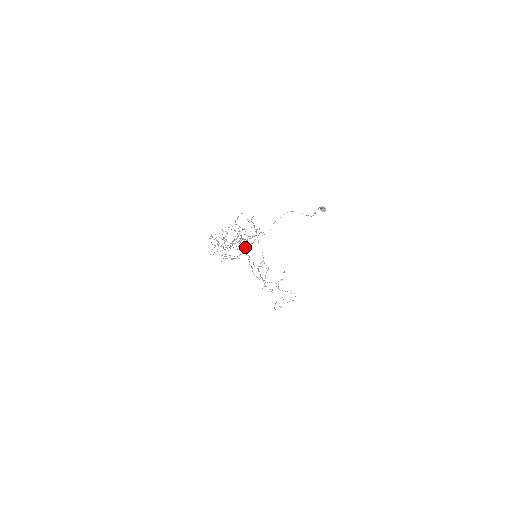
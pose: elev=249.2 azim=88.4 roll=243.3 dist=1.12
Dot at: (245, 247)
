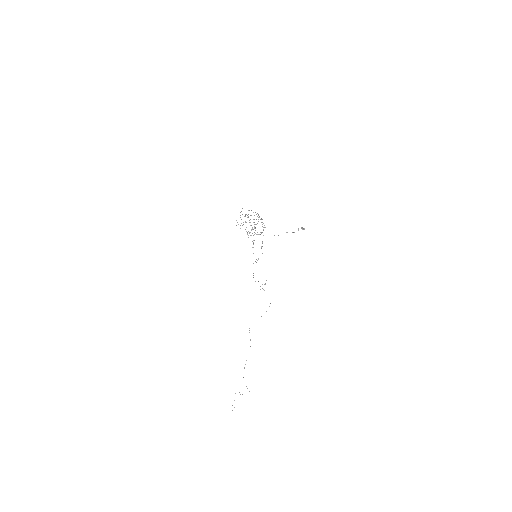
Dot at: (255, 227)
